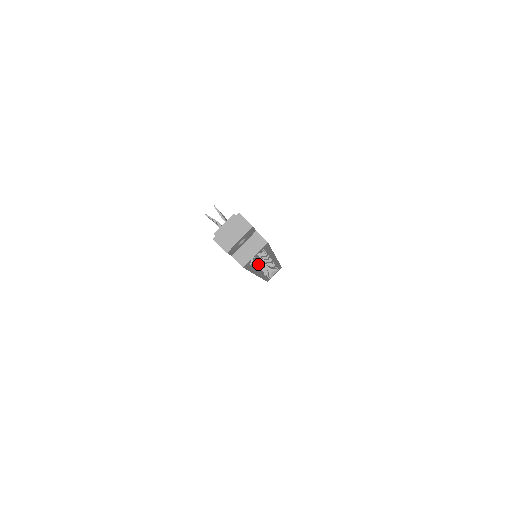
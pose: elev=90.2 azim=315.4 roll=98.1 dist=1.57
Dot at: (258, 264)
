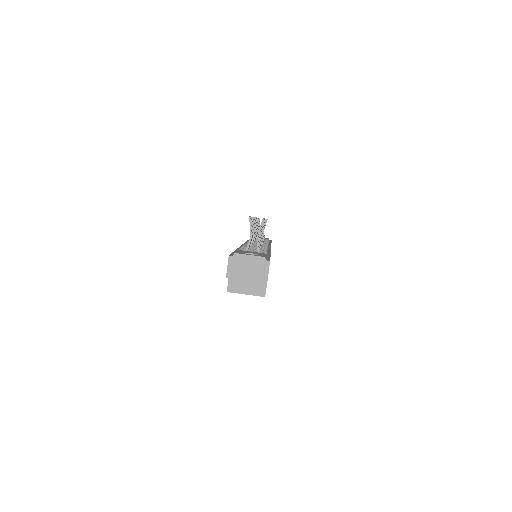
Dot at: occluded
